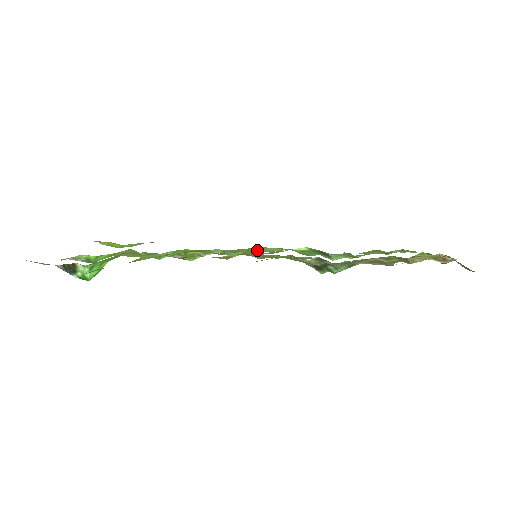
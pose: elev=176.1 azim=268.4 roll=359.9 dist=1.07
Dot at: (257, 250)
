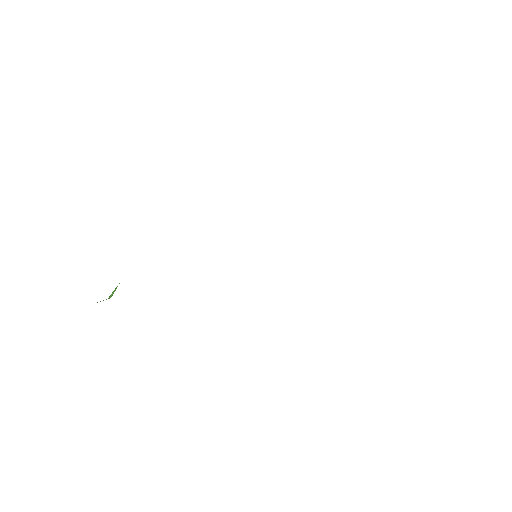
Dot at: occluded
